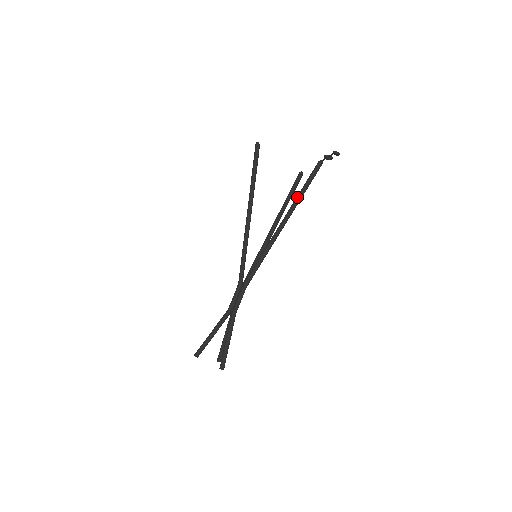
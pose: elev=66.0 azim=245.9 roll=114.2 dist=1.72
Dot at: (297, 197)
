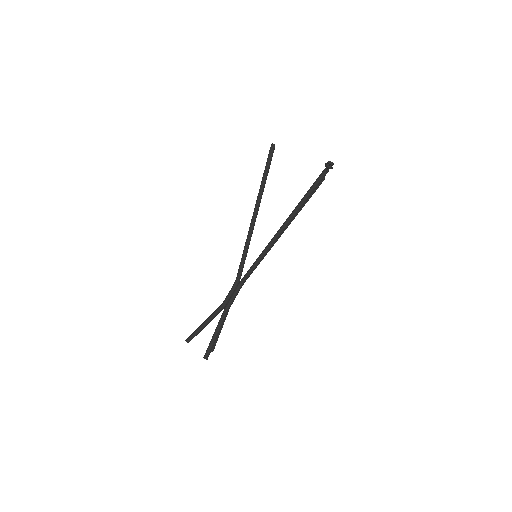
Dot at: (299, 203)
